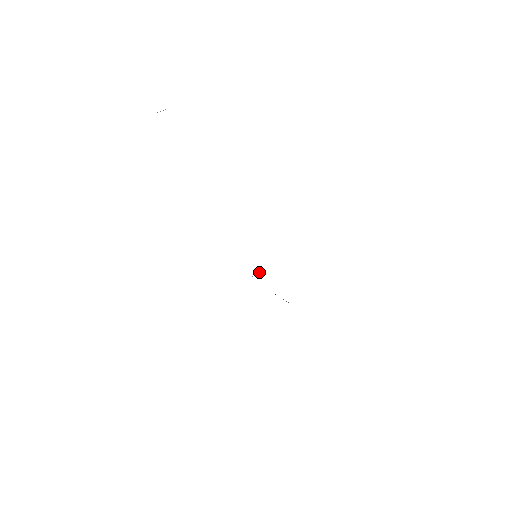
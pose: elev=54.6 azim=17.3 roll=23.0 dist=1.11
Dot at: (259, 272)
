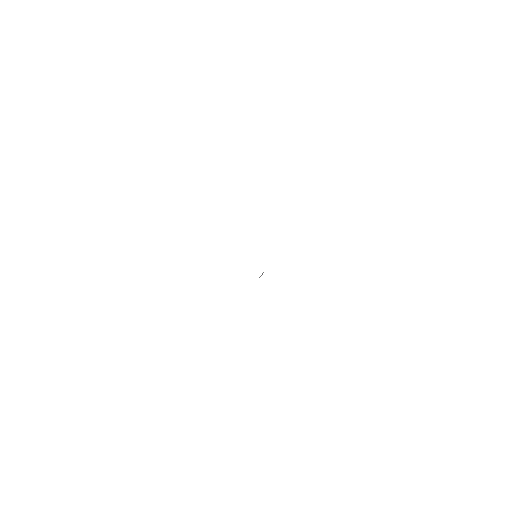
Dot at: (262, 273)
